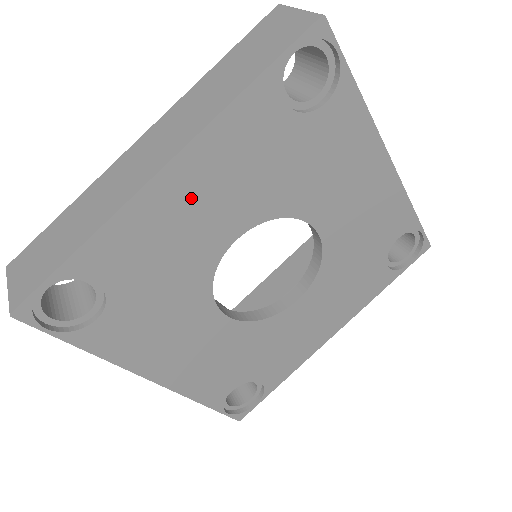
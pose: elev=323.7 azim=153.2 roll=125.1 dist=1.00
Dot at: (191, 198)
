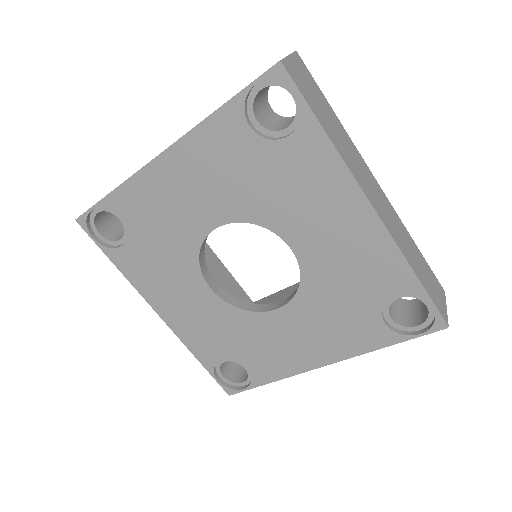
Dot at: (180, 182)
